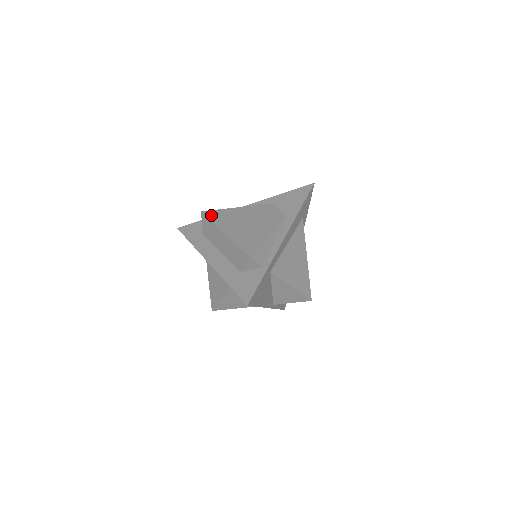
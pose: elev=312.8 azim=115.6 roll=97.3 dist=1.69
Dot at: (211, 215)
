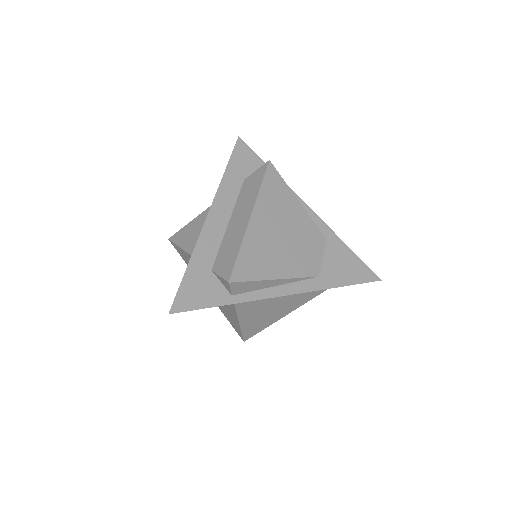
Dot at: (270, 178)
